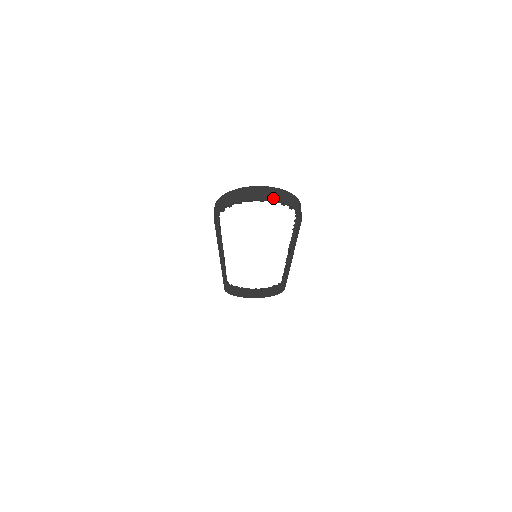
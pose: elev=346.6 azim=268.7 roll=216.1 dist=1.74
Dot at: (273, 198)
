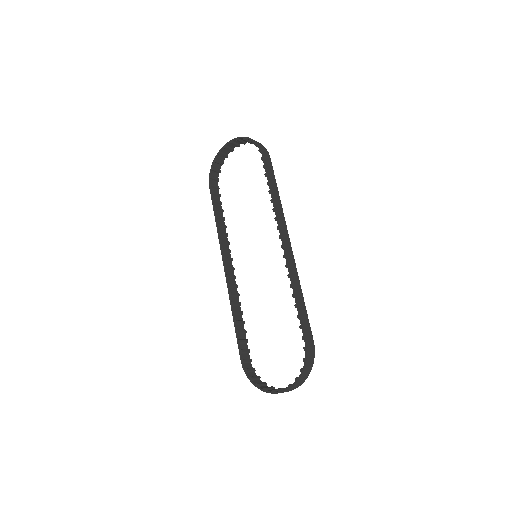
Dot at: (238, 138)
